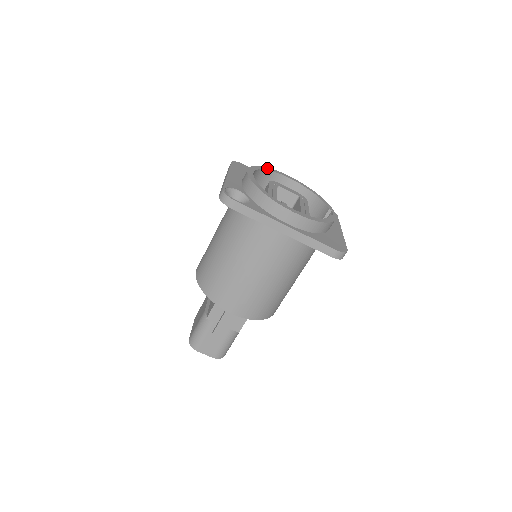
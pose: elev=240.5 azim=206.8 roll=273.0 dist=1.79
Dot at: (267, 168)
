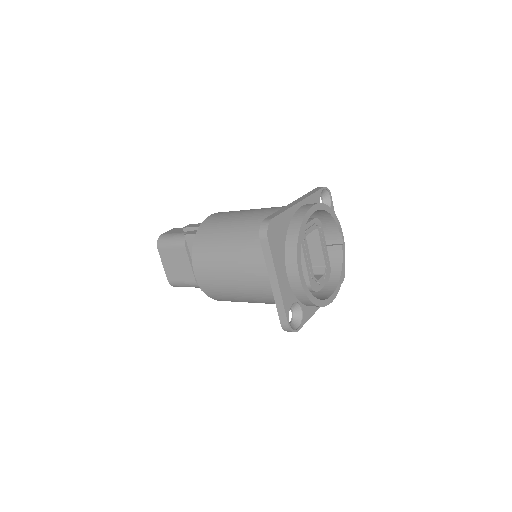
Dot at: (302, 228)
